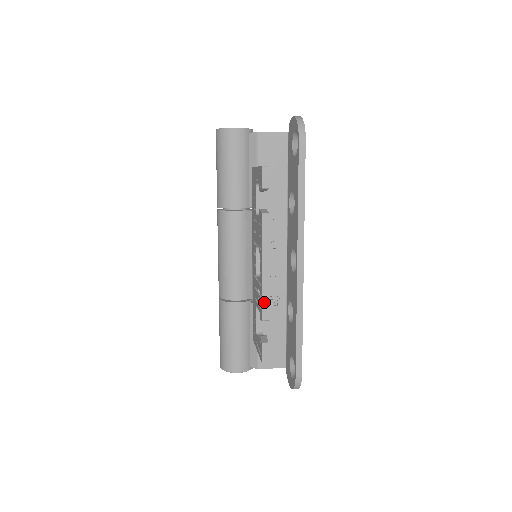
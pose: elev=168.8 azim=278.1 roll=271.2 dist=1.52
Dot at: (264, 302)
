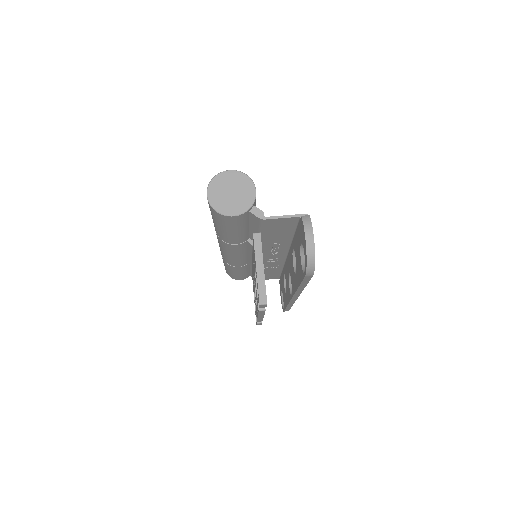
Dot at: (259, 320)
